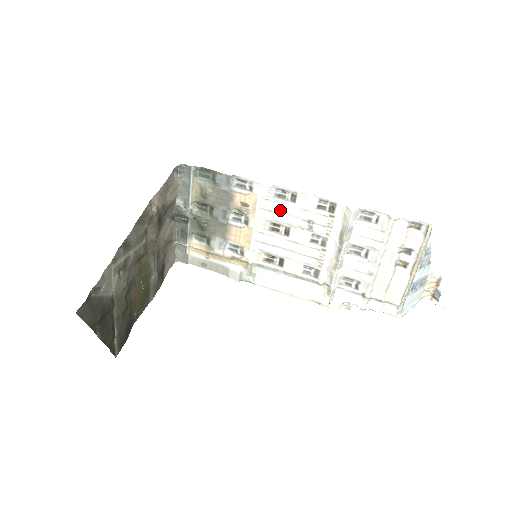
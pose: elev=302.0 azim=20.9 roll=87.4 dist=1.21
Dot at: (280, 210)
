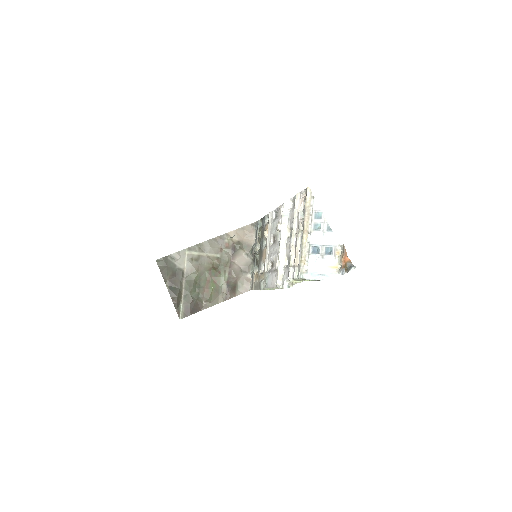
Dot at: (274, 225)
